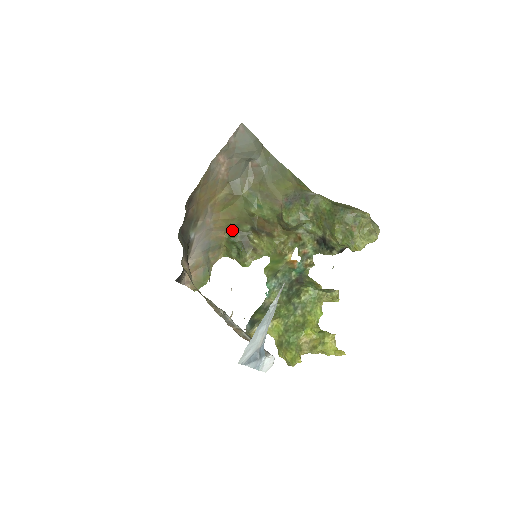
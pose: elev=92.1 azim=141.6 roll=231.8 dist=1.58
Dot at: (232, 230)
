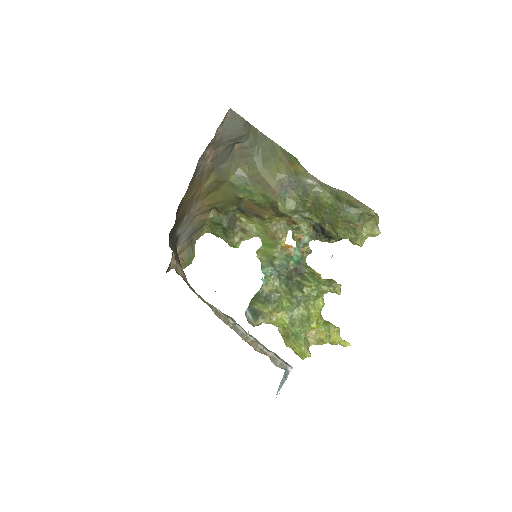
Dot at: (216, 210)
